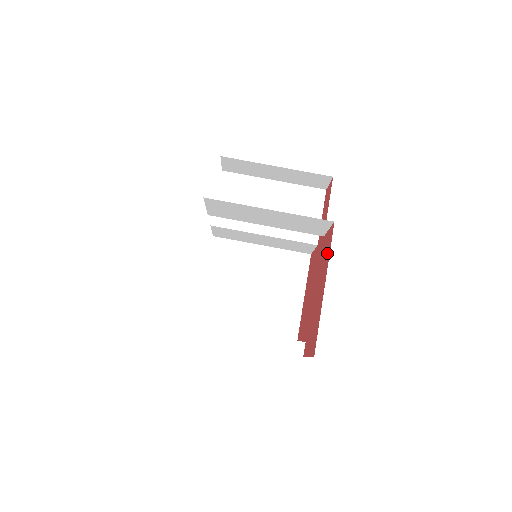
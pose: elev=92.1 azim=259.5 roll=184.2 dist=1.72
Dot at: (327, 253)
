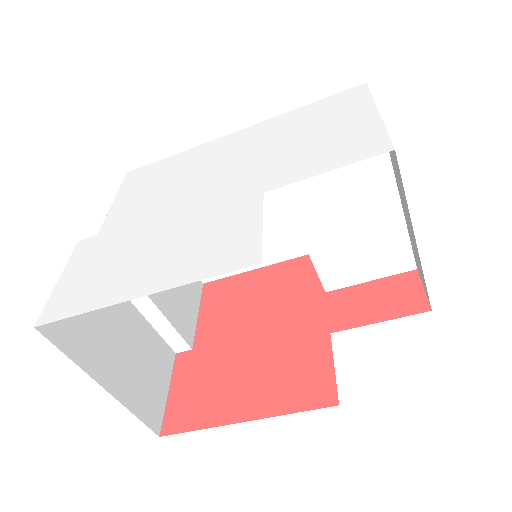
Dot at: (295, 394)
